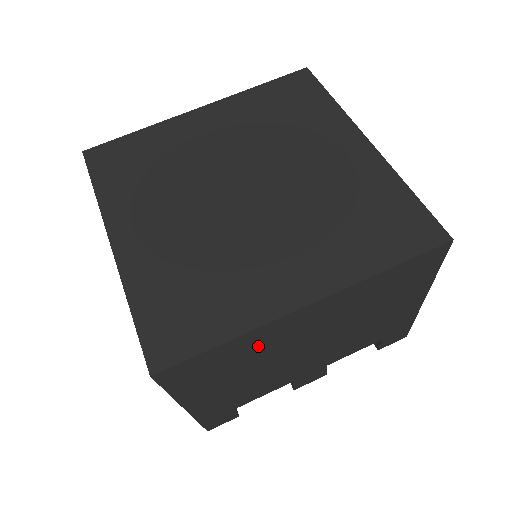
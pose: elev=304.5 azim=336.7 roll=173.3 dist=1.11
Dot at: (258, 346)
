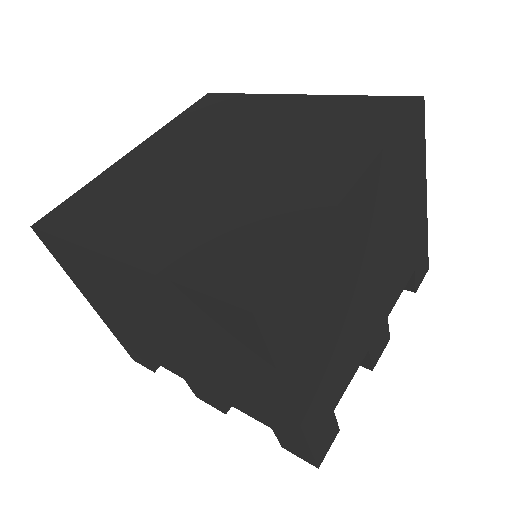
Dot at: (332, 261)
